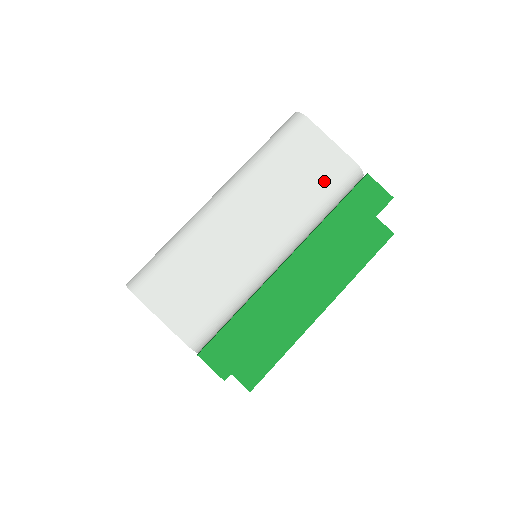
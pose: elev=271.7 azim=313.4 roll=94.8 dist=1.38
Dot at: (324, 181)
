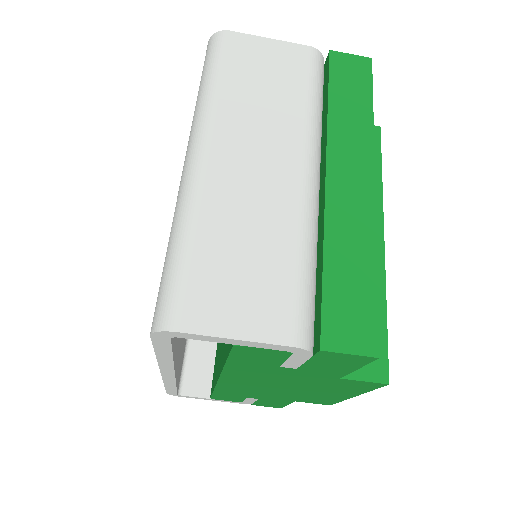
Dot at: (295, 77)
